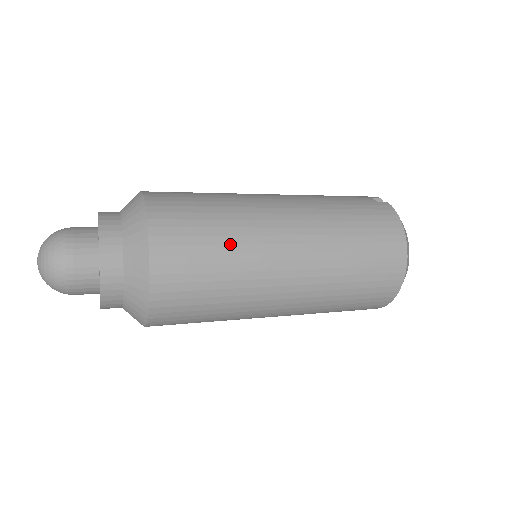
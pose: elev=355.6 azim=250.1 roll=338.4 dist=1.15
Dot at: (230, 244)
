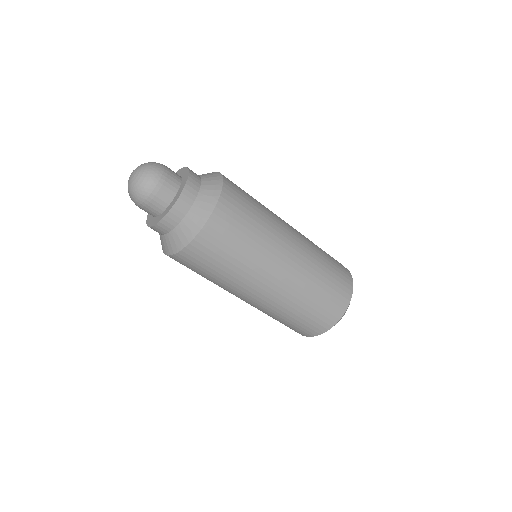
Dot at: (260, 230)
